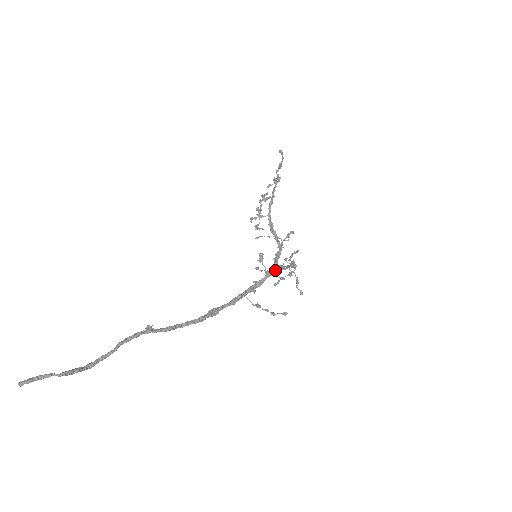
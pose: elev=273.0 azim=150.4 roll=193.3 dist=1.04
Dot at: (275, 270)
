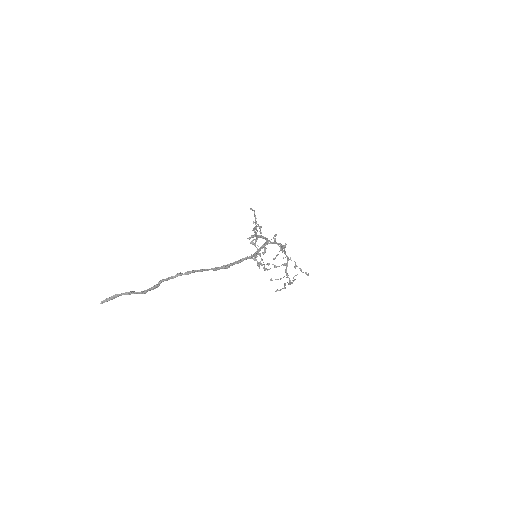
Dot at: (265, 244)
